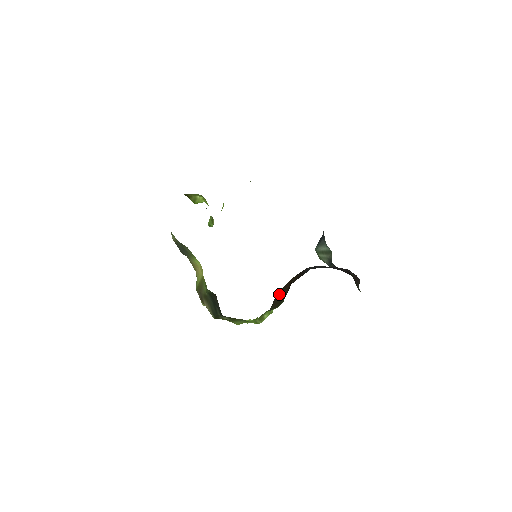
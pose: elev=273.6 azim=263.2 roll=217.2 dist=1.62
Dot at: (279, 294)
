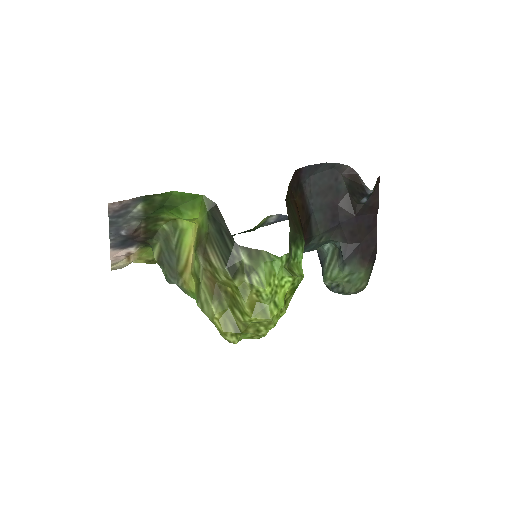
Dot at: (289, 207)
